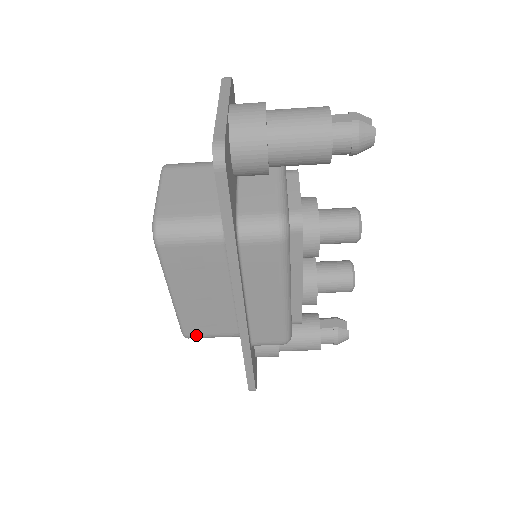
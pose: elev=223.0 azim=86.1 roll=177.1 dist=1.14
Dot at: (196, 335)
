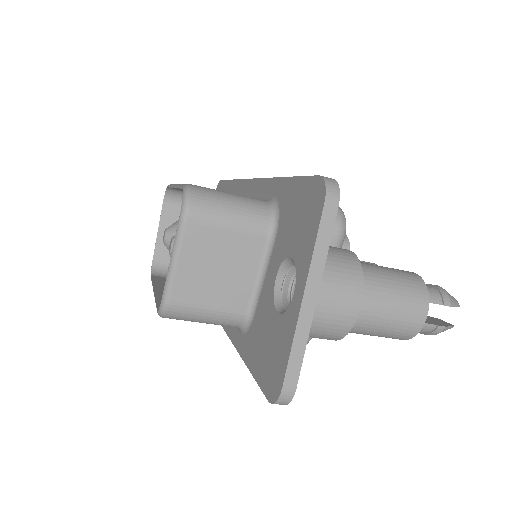
Dot at: occluded
